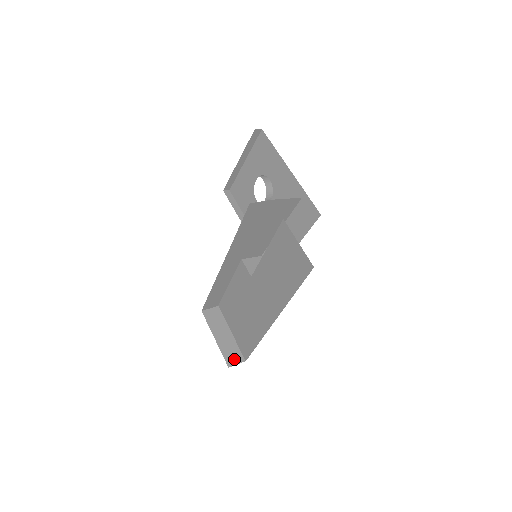
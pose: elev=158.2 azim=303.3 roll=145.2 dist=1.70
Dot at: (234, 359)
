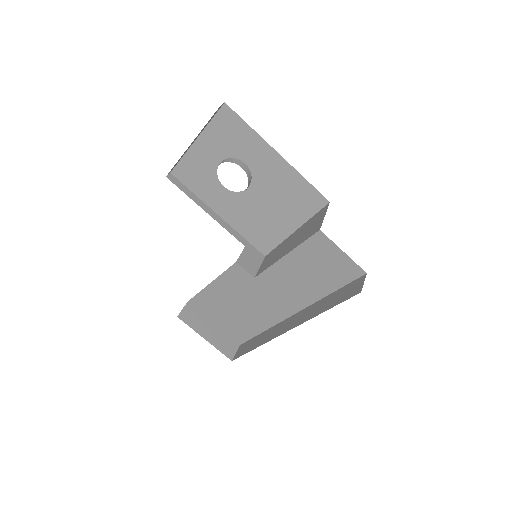
Dot at: (231, 349)
